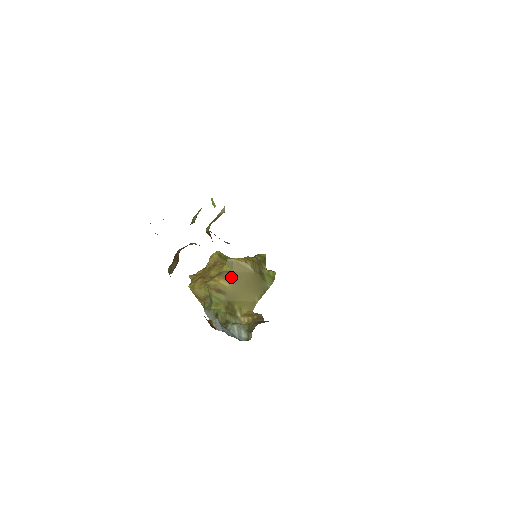
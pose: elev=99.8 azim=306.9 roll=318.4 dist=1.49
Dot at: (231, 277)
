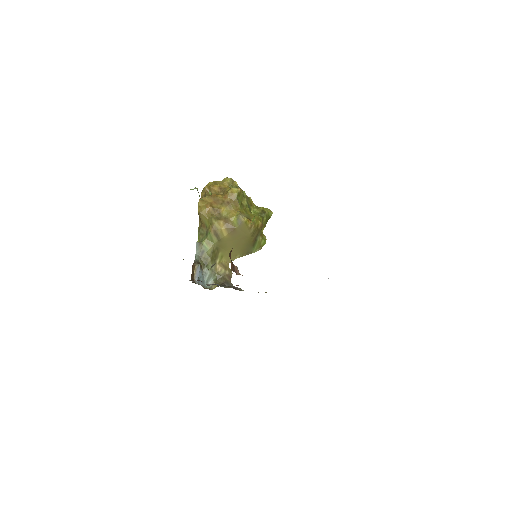
Dot at: (232, 231)
